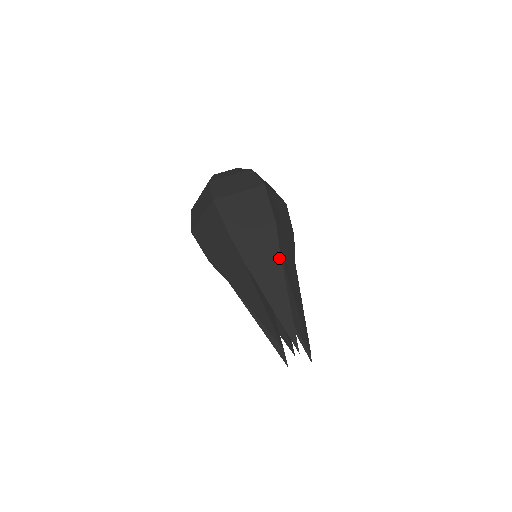
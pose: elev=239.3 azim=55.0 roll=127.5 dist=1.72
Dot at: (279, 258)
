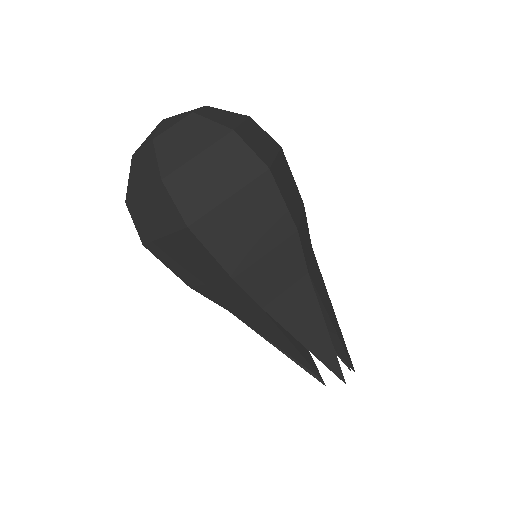
Dot at: (308, 282)
